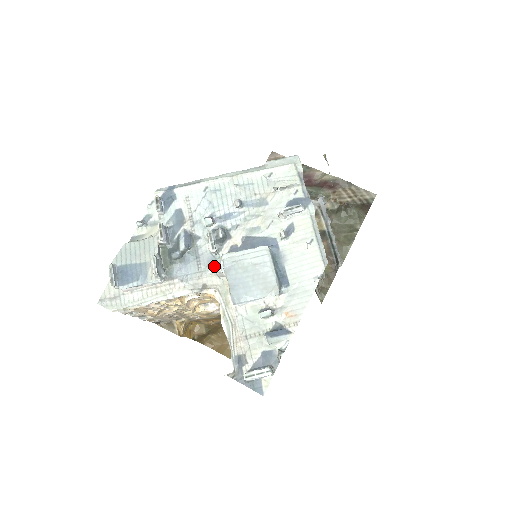
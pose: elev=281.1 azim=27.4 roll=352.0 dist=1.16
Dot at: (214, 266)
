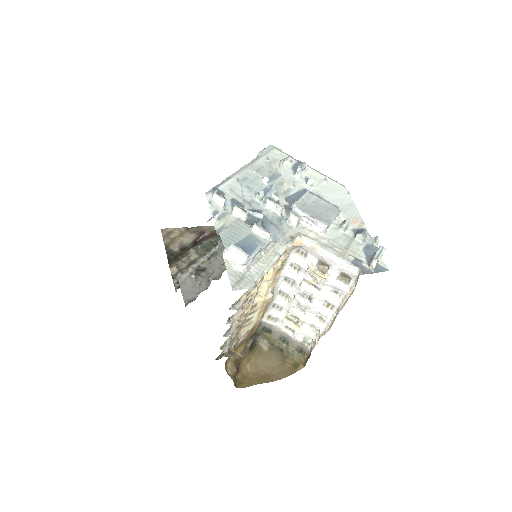
Dot at: (293, 215)
